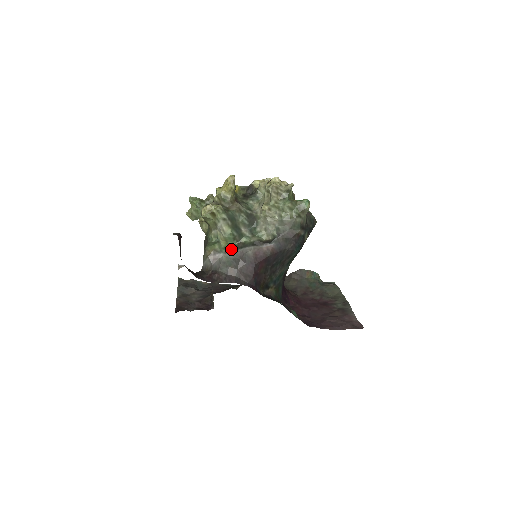
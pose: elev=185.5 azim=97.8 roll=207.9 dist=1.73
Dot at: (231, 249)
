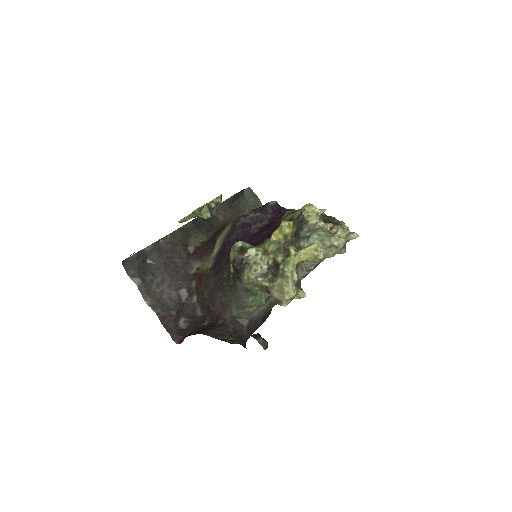
Dot at: occluded
